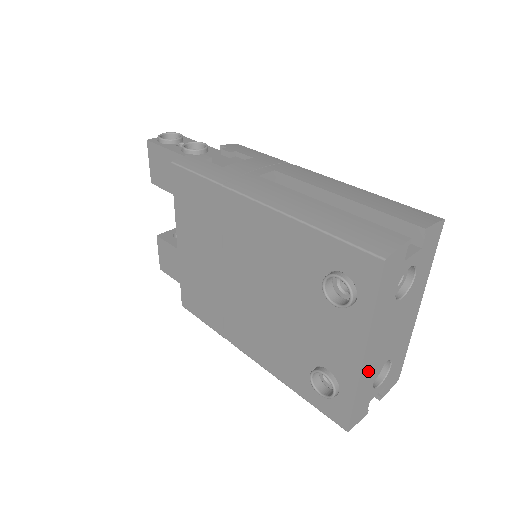
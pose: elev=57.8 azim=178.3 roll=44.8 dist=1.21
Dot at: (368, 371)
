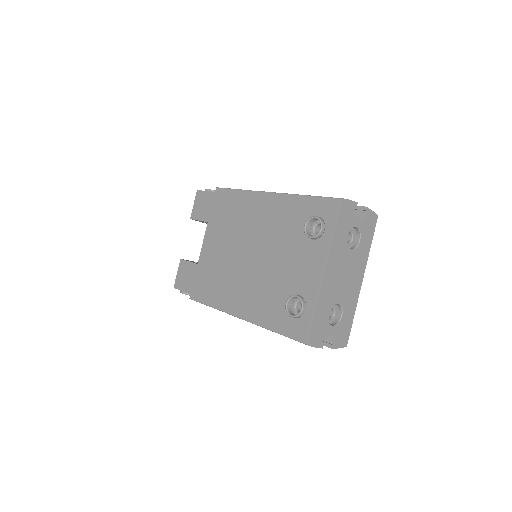
Dot at: (327, 292)
